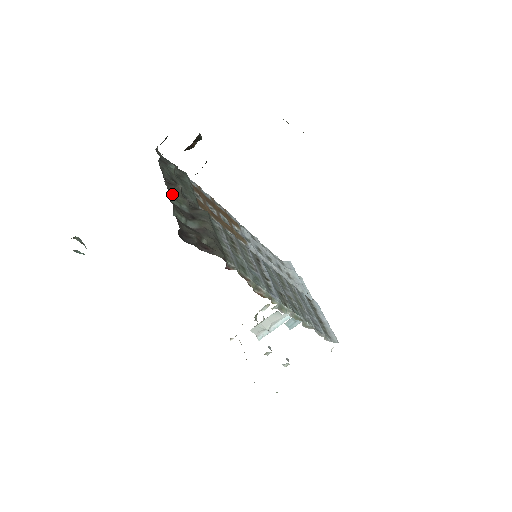
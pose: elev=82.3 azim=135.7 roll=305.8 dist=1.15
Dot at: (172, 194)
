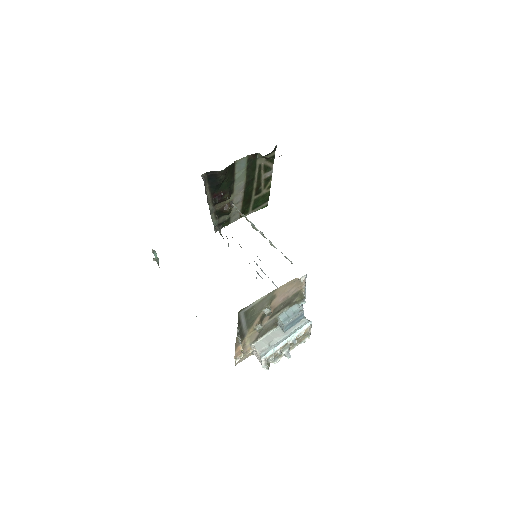
Dot at: occluded
